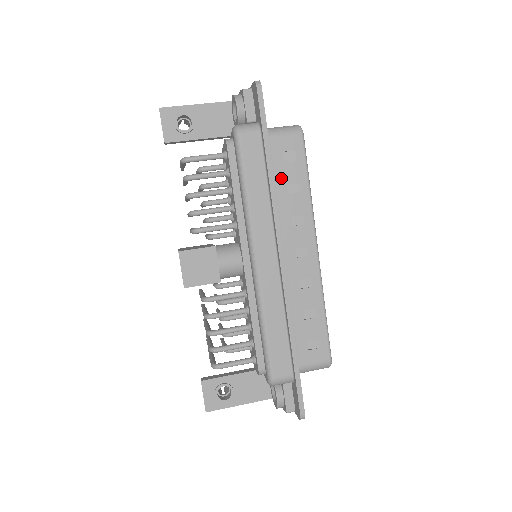
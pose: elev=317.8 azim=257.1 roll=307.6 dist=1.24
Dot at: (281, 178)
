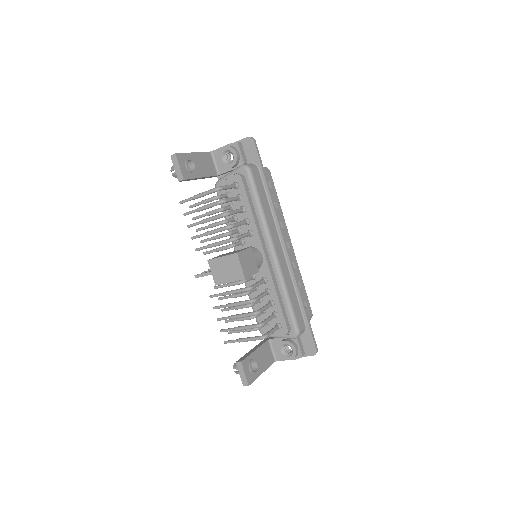
Dot at: occluded
